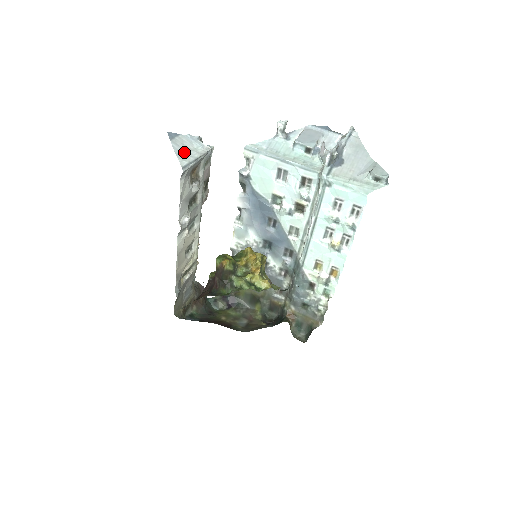
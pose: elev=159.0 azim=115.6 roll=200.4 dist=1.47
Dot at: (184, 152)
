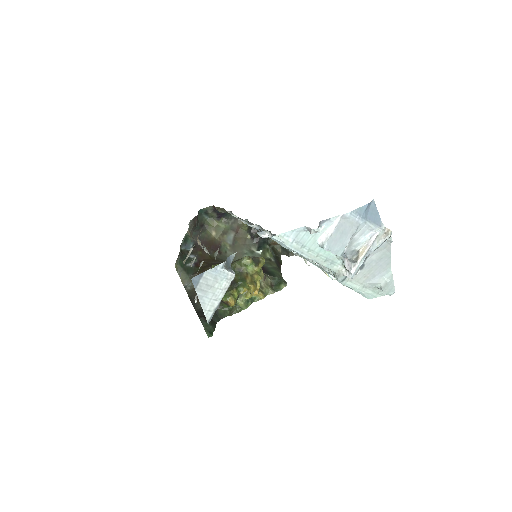
Dot at: (209, 297)
